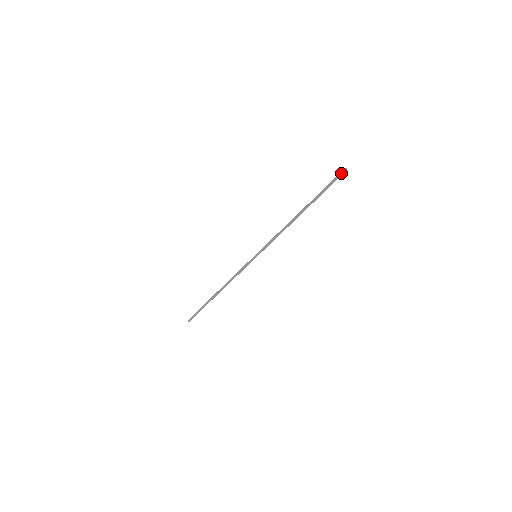
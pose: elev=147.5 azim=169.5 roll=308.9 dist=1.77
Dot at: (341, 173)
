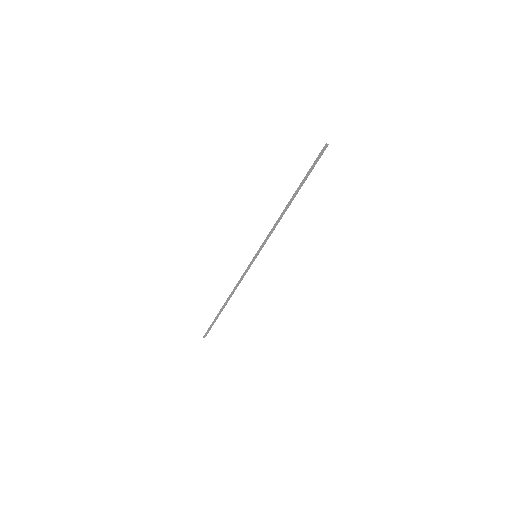
Dot at: (324, 150)
